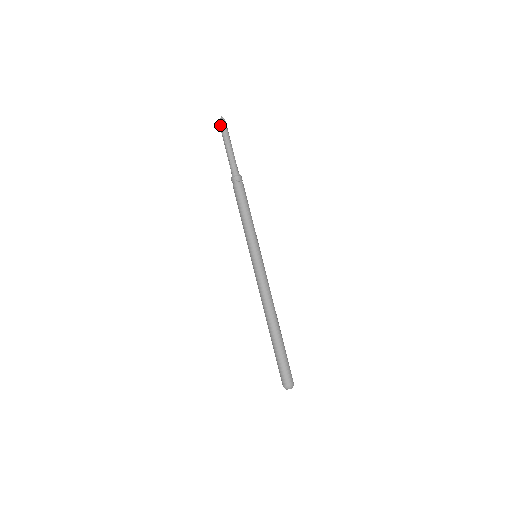
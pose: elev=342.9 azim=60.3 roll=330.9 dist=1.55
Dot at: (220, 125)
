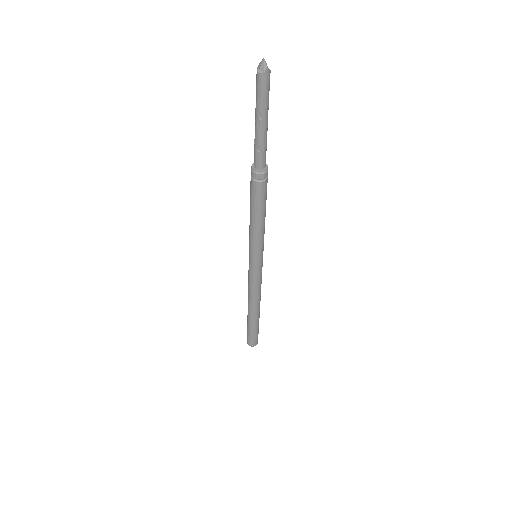
Dot at: (257, 80)
